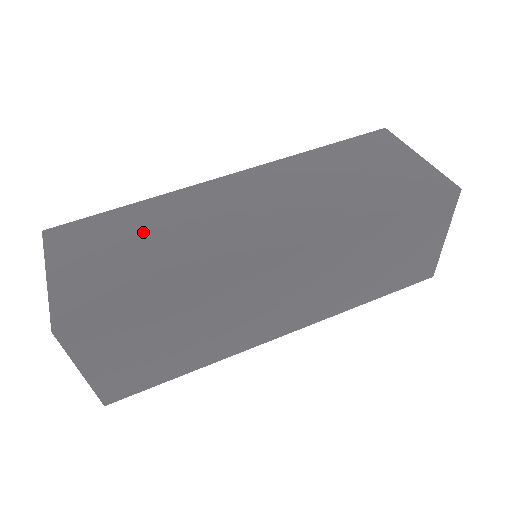
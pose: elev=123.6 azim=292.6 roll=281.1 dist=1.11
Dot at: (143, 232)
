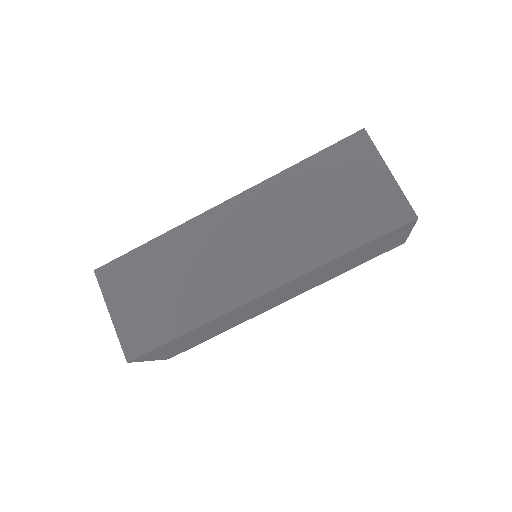
Dot at: (167, 272)
